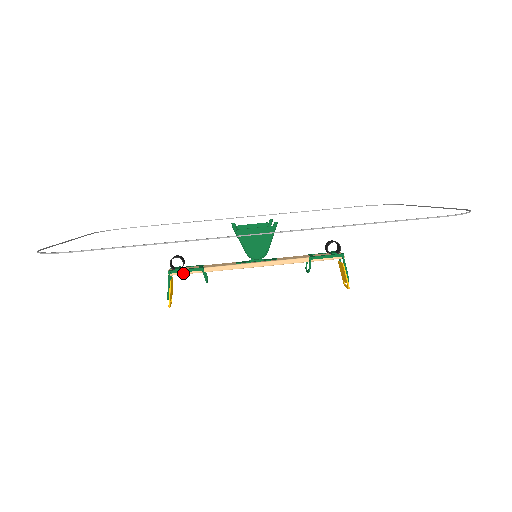
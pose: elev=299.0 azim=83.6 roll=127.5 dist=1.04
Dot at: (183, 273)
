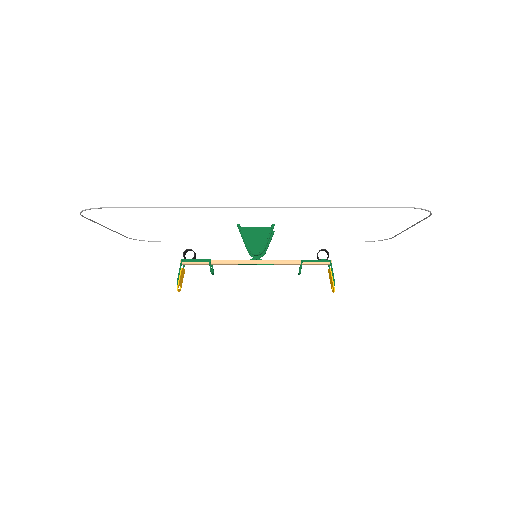
Dot at: (193, 262)
